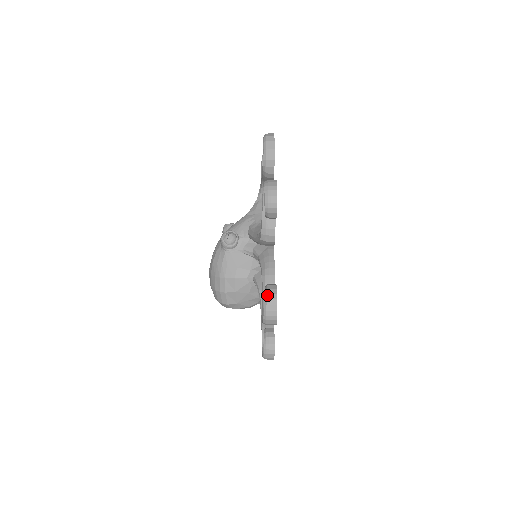
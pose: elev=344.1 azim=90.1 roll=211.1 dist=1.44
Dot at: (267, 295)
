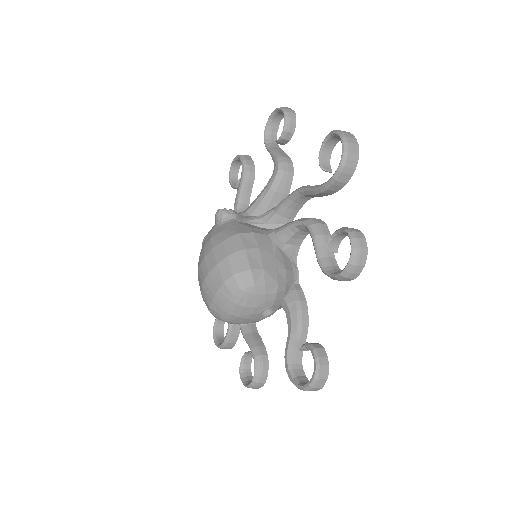
Dot at: (333, 130)
